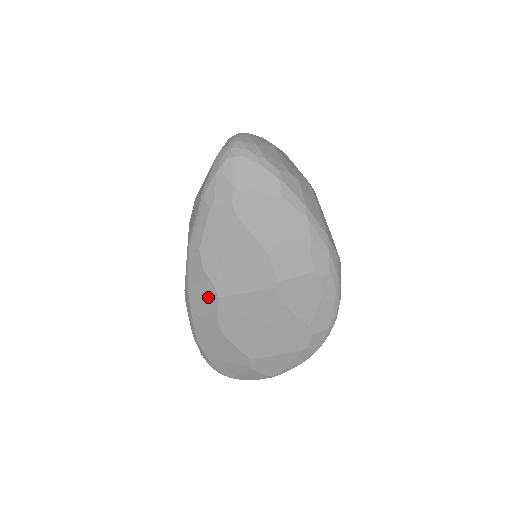
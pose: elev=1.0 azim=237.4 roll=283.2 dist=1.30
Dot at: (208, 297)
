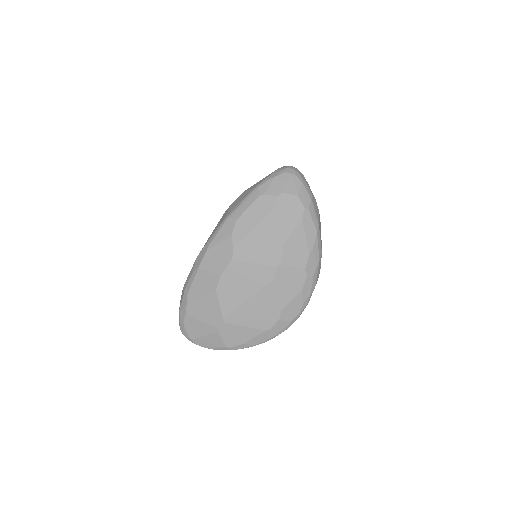
Dot at: (223, 257)
